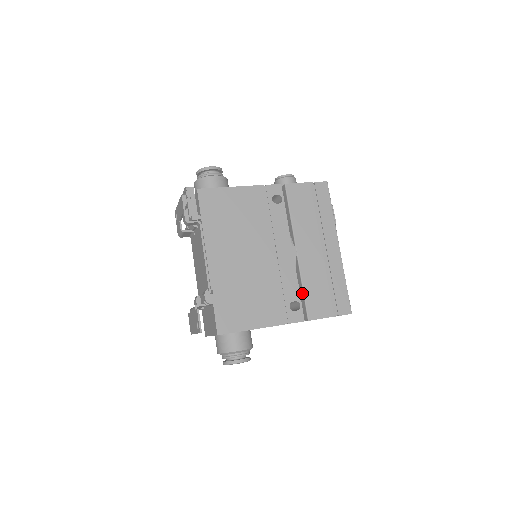
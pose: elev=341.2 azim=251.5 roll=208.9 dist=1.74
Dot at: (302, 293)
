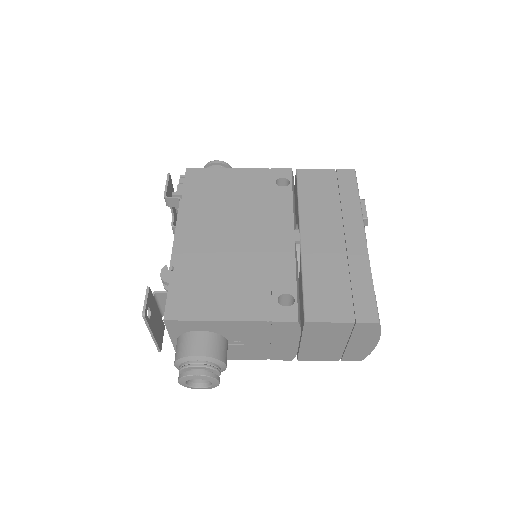
Dot at: (301, 287)
